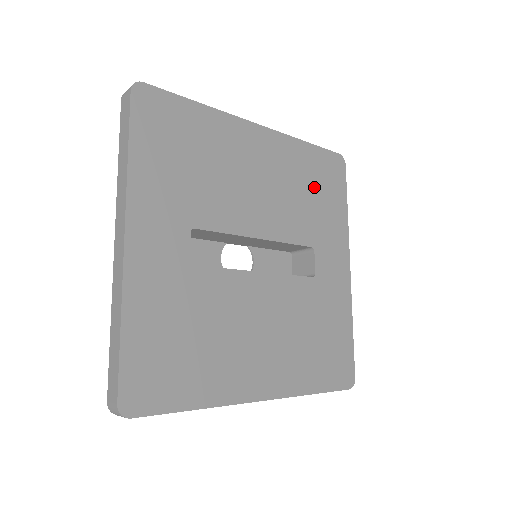
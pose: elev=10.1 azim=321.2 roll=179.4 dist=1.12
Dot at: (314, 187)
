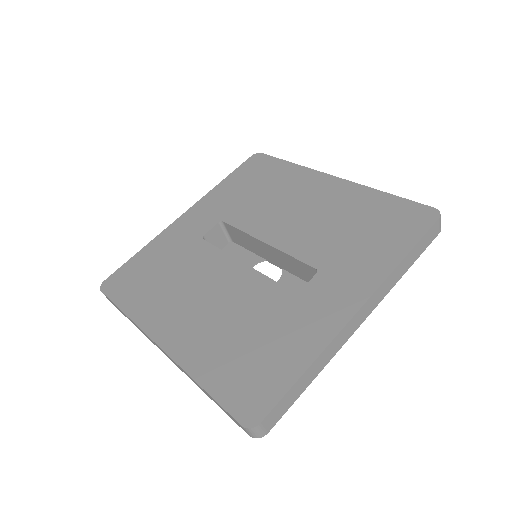
Dot at: (365, 226)
